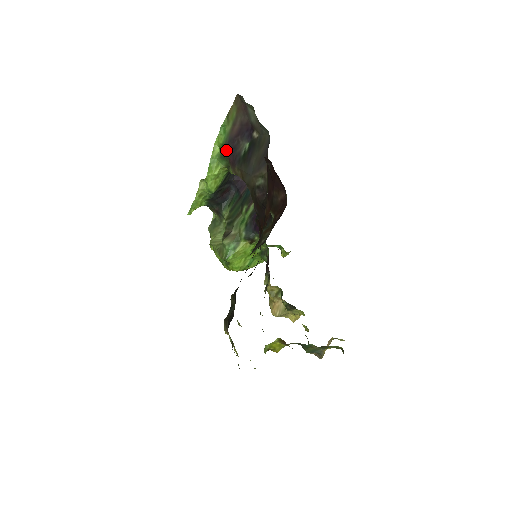
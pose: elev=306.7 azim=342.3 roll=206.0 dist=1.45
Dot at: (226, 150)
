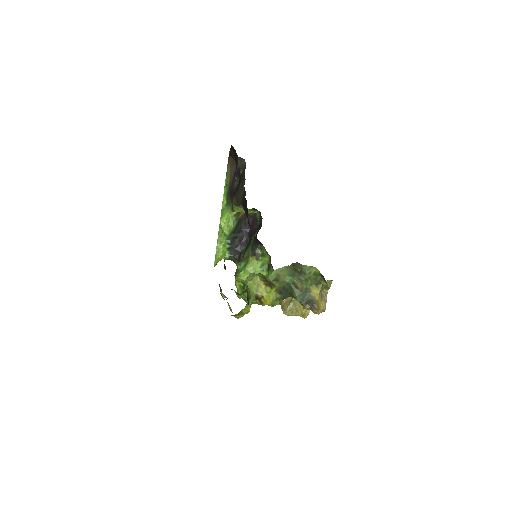
Dot at: (228, 195)
